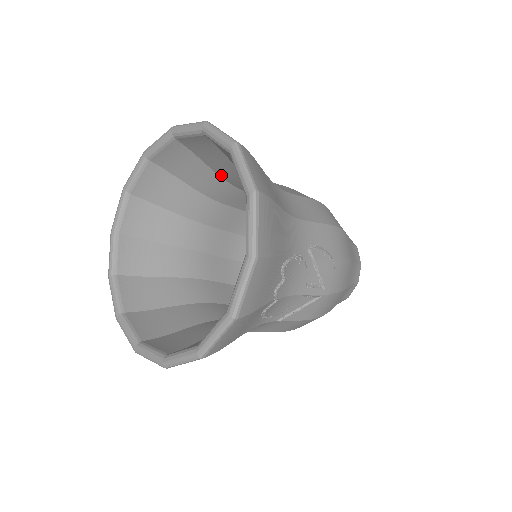
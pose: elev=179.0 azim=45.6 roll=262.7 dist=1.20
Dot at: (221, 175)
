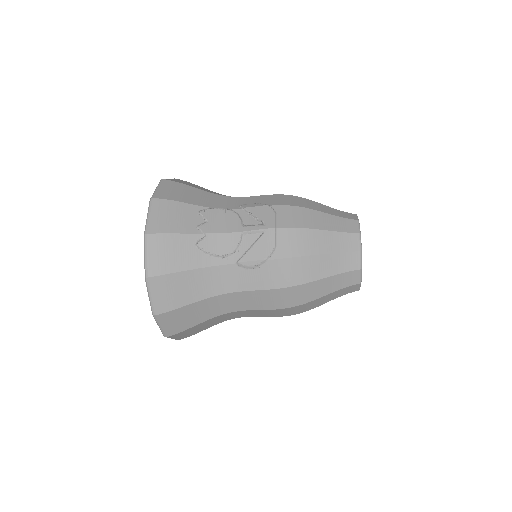
Dot at: occluded
